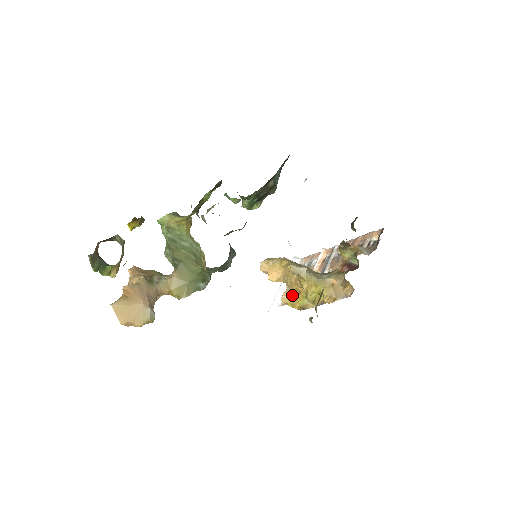
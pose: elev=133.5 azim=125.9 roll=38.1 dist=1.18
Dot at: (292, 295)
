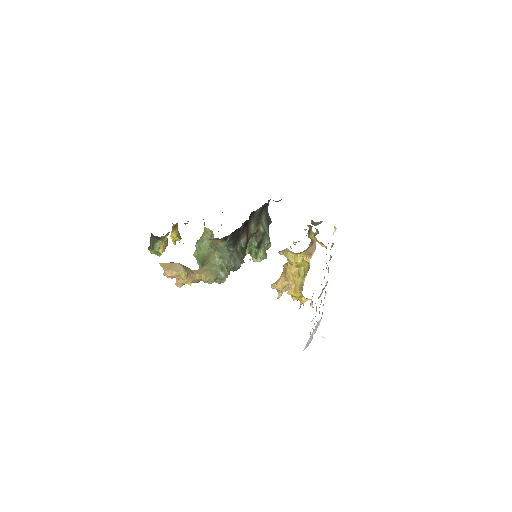
Dot at: (292, 284)
